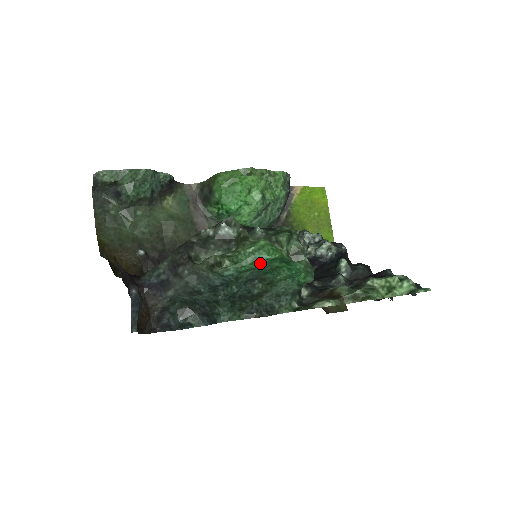
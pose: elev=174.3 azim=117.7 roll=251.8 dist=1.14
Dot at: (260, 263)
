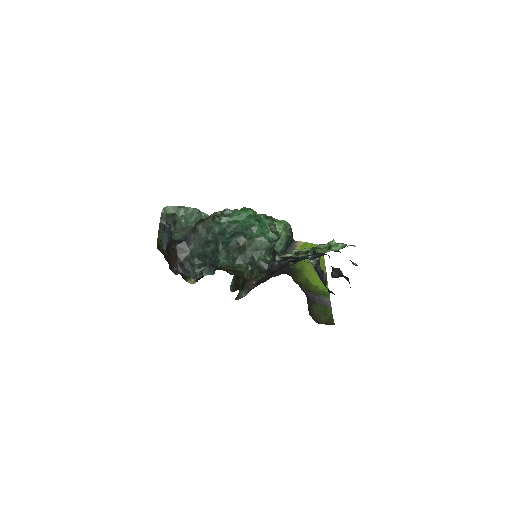
Dot at: (242, 217)
